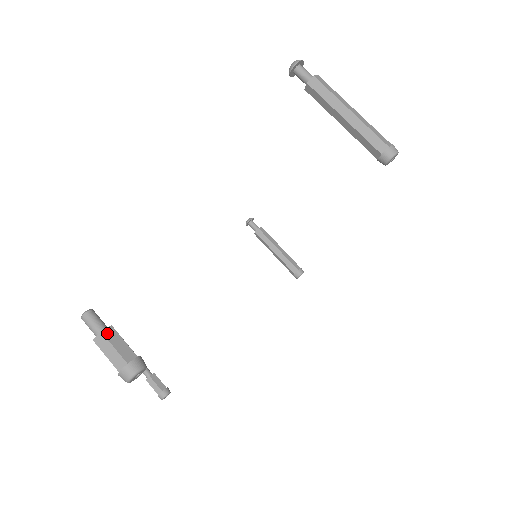
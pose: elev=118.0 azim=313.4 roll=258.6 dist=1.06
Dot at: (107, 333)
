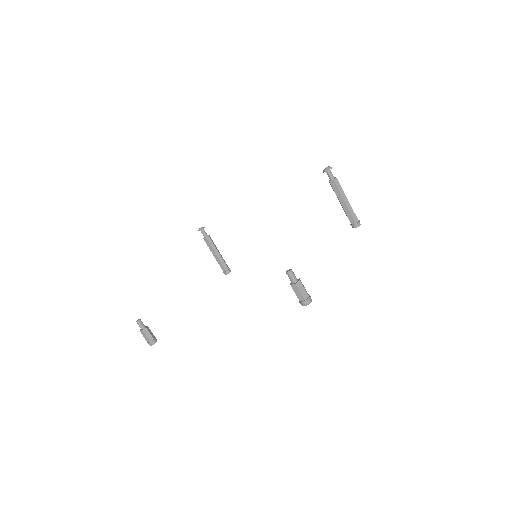
Dot at: occluded
